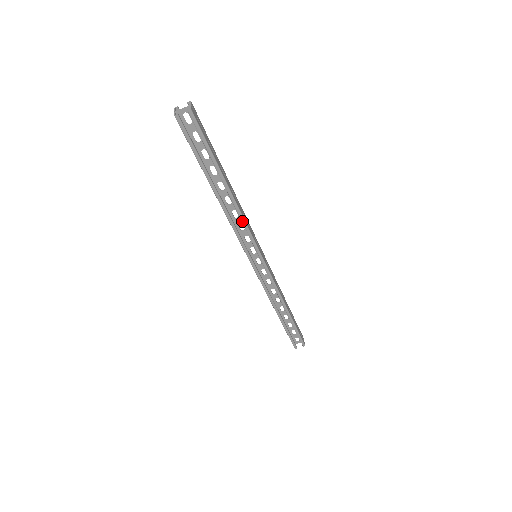
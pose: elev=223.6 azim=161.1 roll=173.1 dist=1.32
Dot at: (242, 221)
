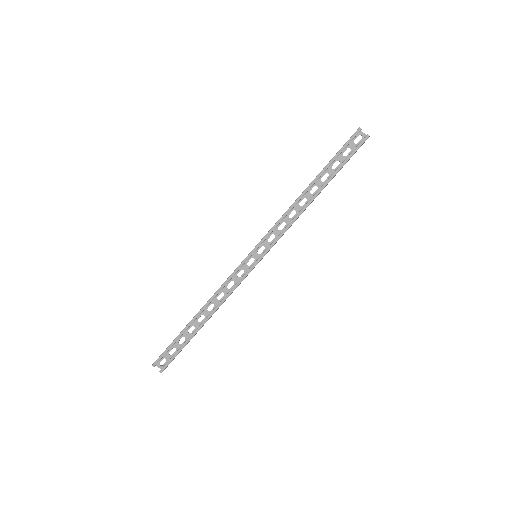
Dot at: (292, 221)
